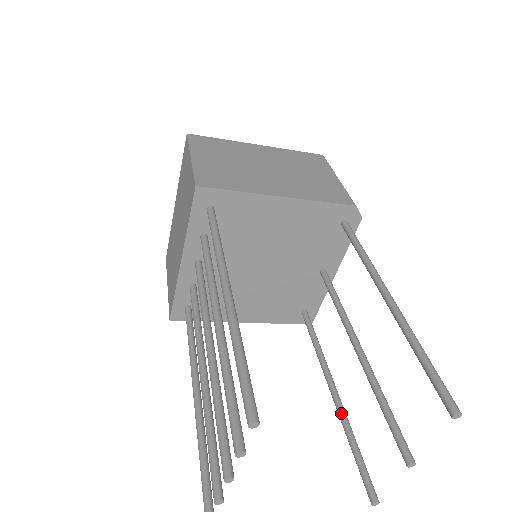
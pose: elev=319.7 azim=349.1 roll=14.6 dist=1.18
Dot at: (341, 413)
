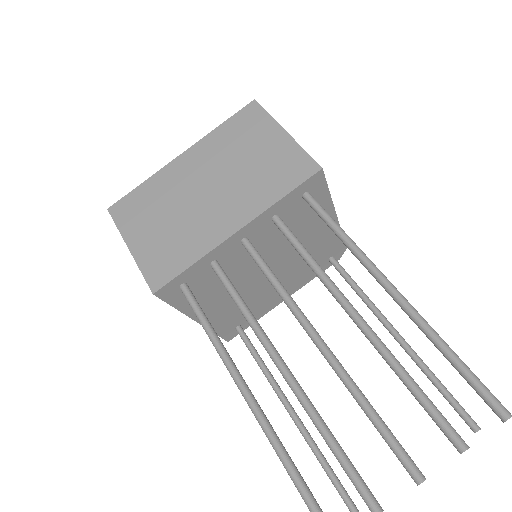
Dot at: (308, 433)
